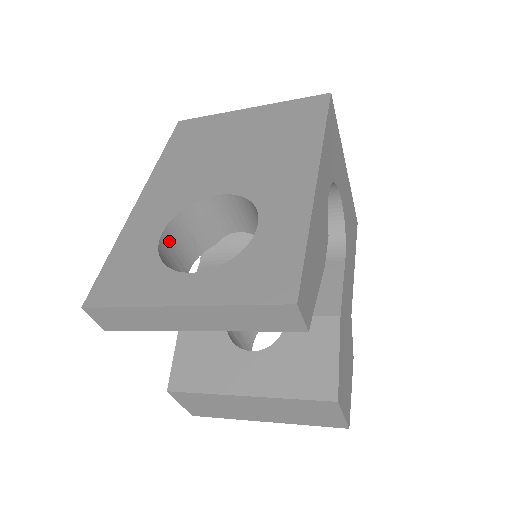
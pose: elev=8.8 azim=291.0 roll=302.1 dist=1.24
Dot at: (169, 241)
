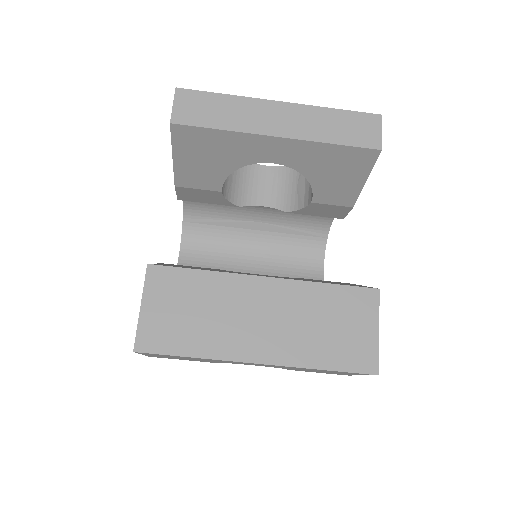
Dot at: occluded
